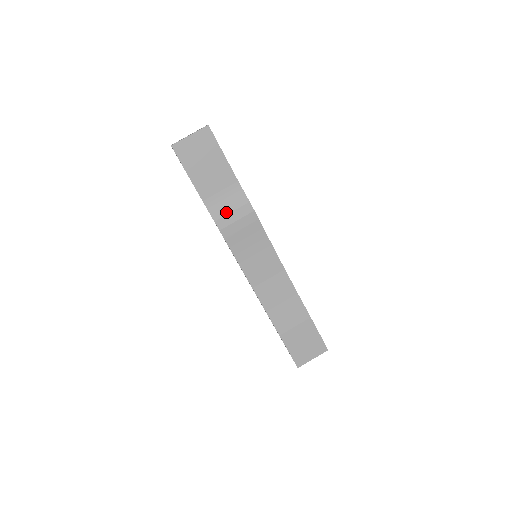
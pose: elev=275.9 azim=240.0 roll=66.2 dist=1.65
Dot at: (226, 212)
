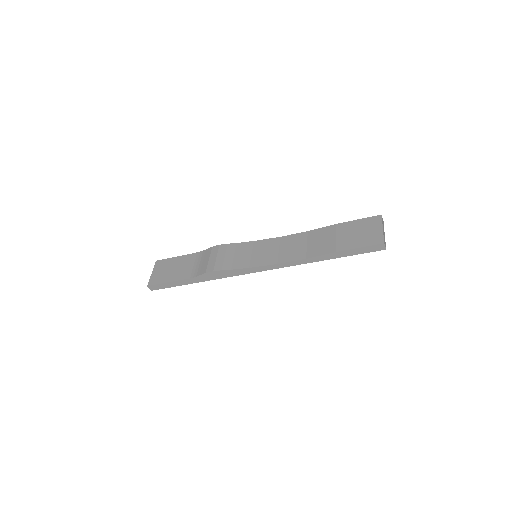
Dot at: (206, 264)
